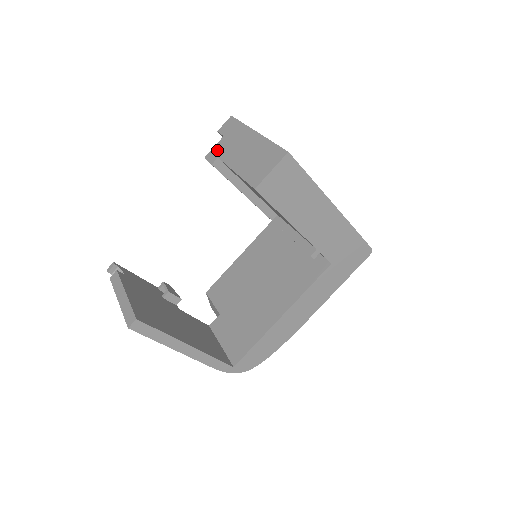
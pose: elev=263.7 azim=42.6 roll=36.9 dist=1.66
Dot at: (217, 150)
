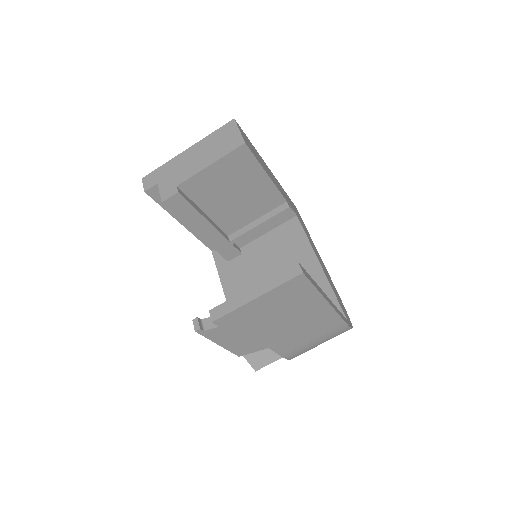
Dot at: (167, 188)
